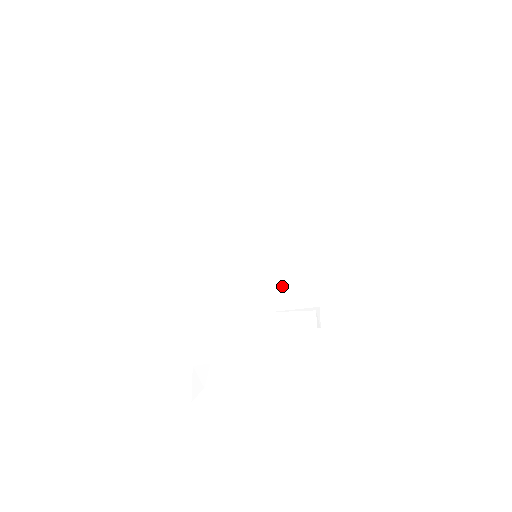
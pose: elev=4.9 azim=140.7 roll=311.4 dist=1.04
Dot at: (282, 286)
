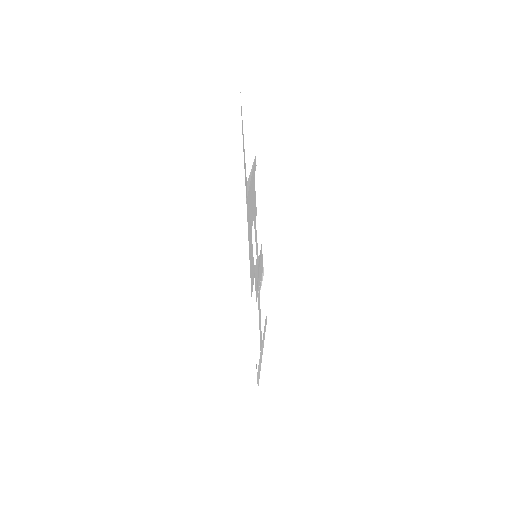
Dot at: (259, 267)
